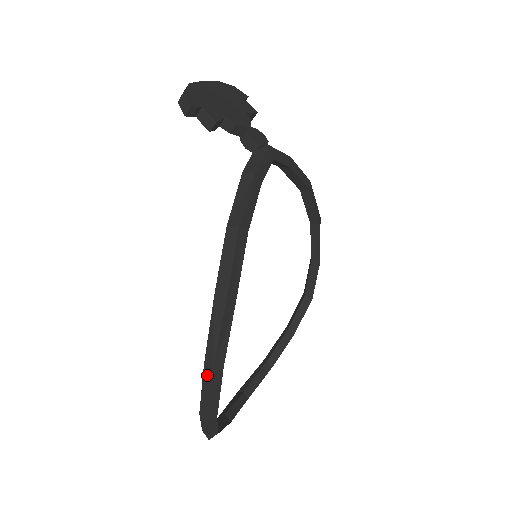
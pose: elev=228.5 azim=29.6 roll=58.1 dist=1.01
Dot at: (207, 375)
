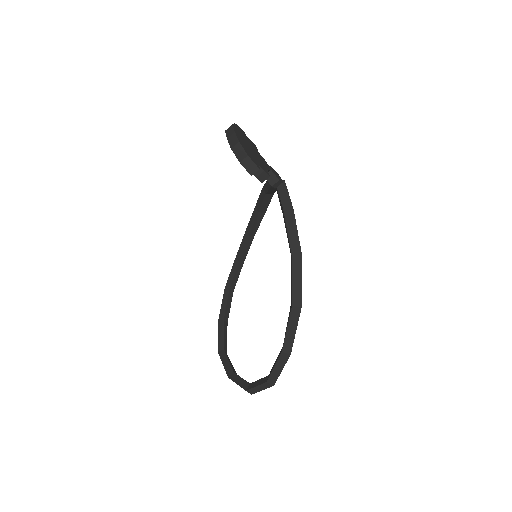
Dot at: (284, 357)
